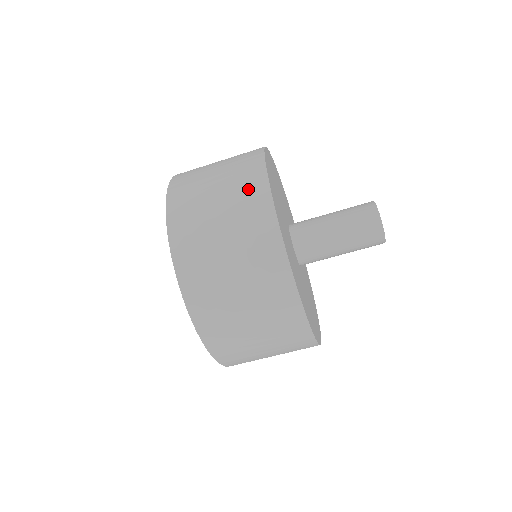
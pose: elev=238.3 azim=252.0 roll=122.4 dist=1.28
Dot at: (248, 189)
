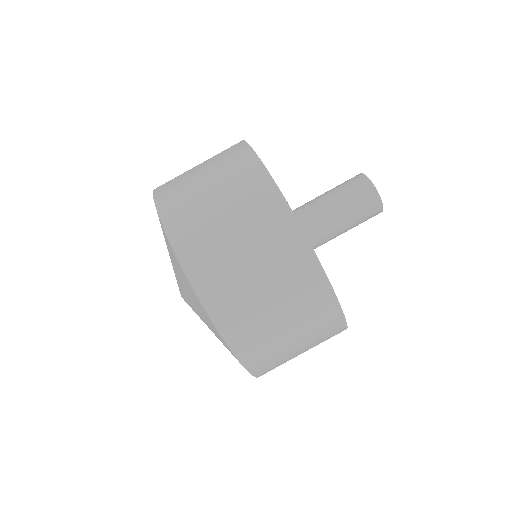
Dot at: occluded
